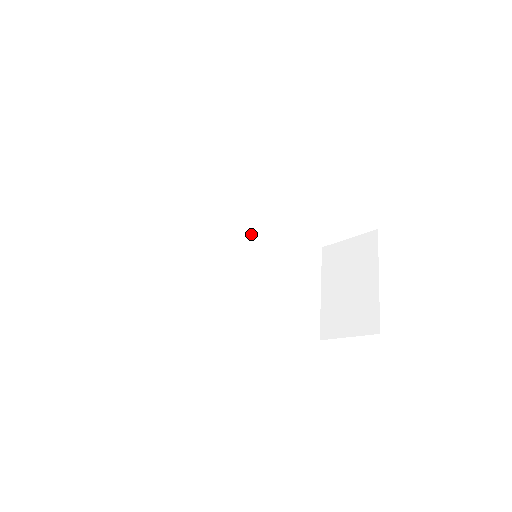
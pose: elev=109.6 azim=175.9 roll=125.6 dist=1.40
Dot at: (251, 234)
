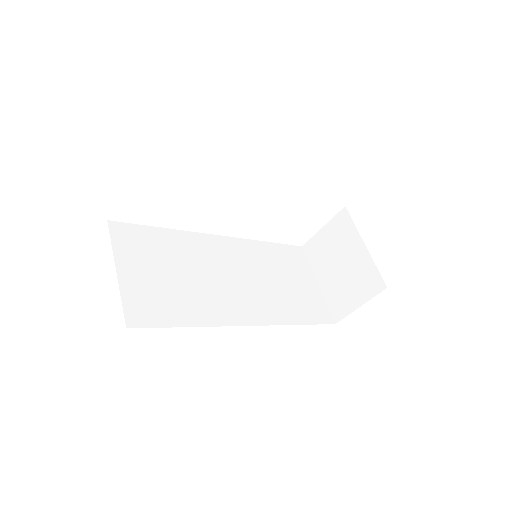
Dot at: (240, 249)
